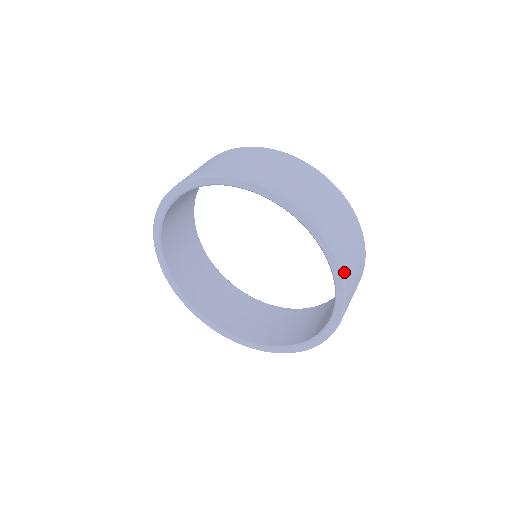
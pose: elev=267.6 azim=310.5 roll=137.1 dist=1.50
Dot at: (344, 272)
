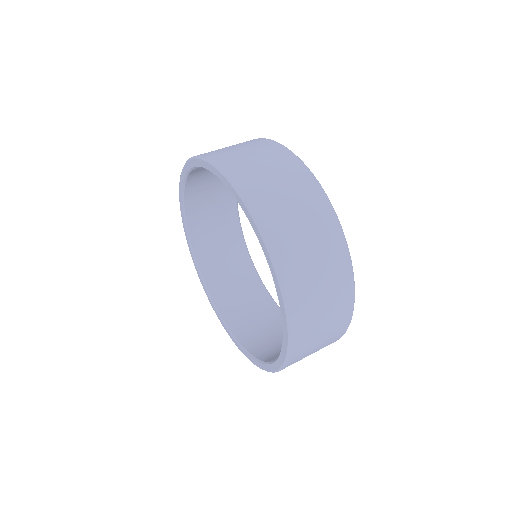
Dot at: (293, 324)
